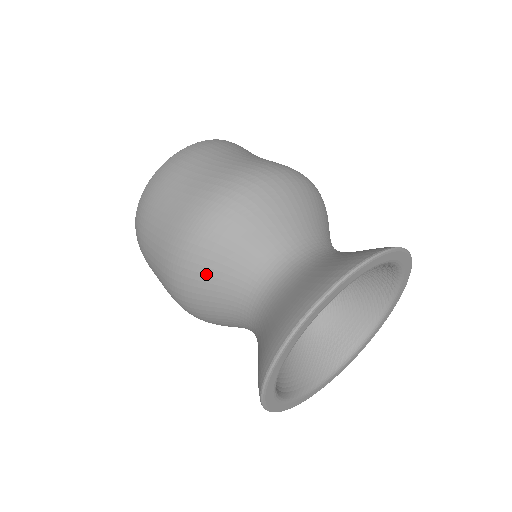
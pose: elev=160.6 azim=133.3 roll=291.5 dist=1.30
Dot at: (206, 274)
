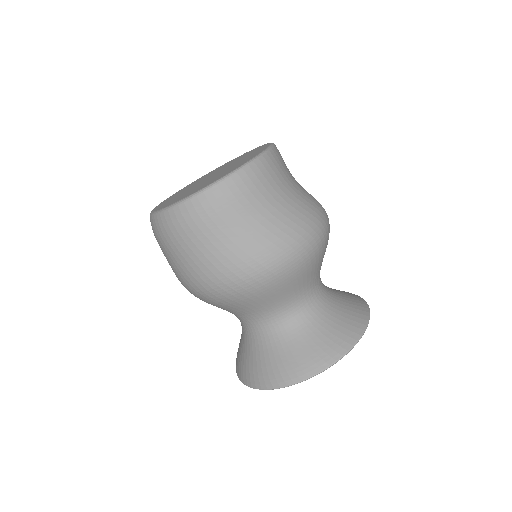
Dot at: occluded
